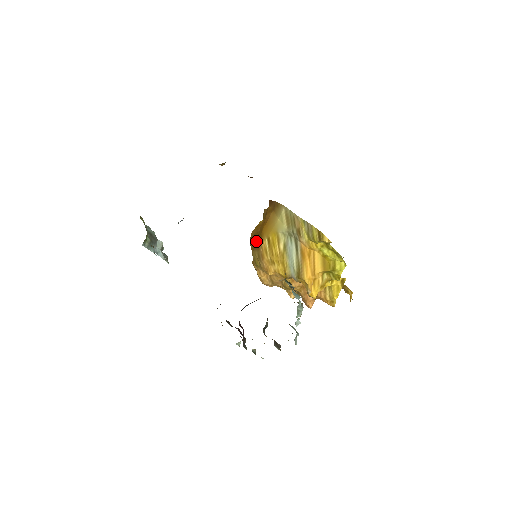
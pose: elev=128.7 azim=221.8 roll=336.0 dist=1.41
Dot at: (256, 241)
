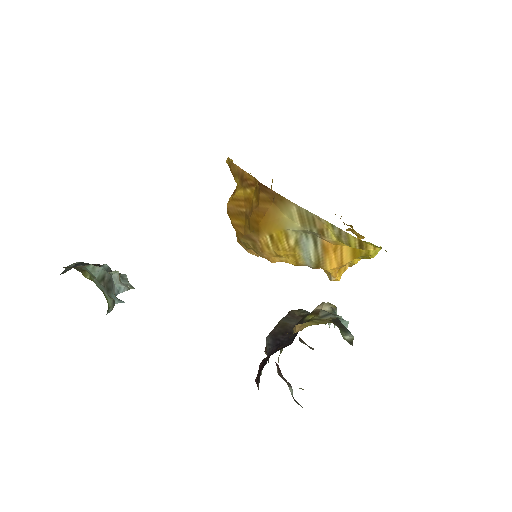
Dot at: (245, 228)
